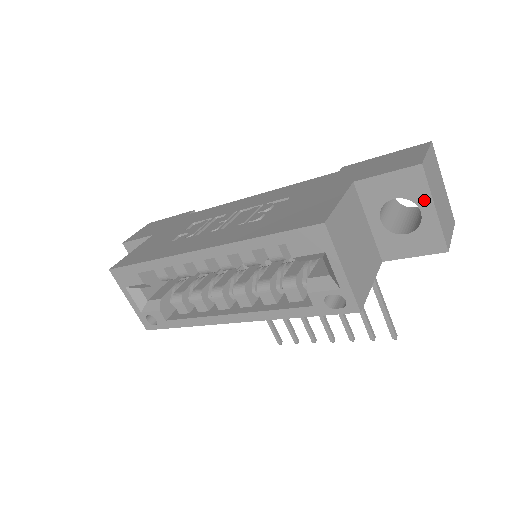
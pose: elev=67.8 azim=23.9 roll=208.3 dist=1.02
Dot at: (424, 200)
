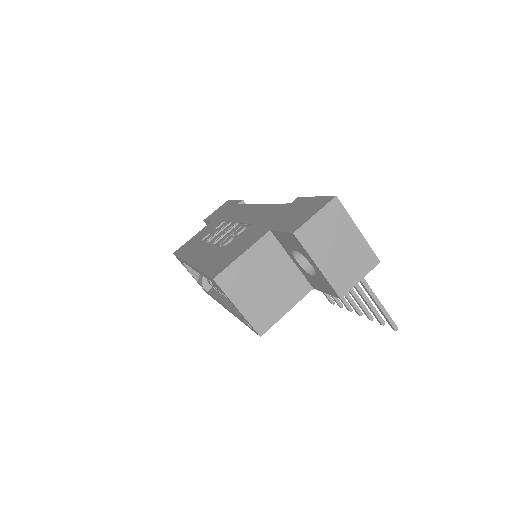
Dot at: (308, 258)
